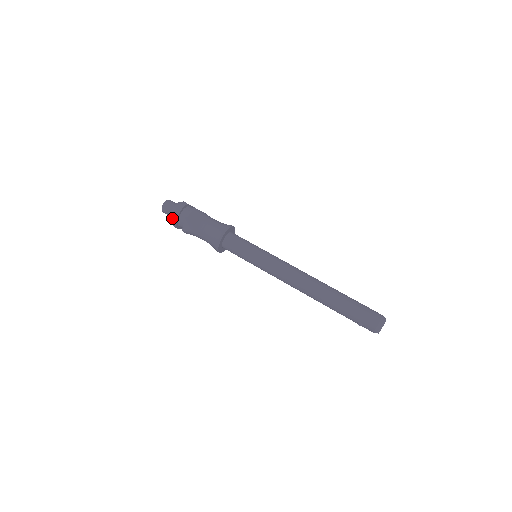
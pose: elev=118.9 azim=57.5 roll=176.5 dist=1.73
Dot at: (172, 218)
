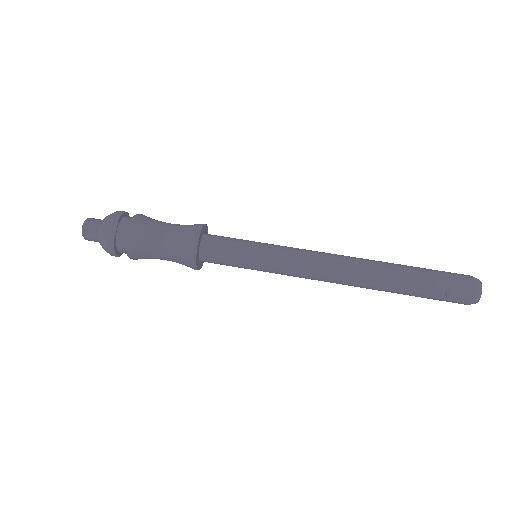
Dot at: (106, 232)
